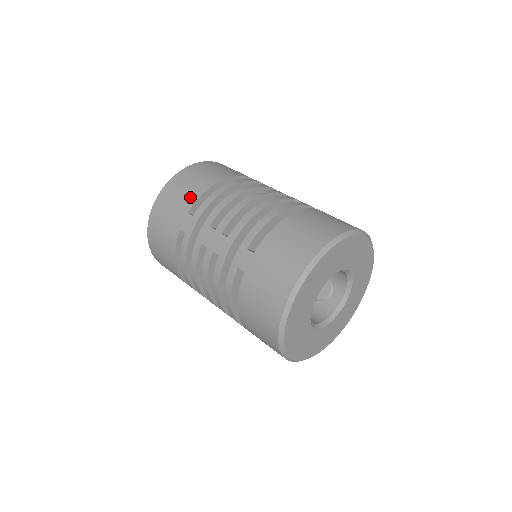
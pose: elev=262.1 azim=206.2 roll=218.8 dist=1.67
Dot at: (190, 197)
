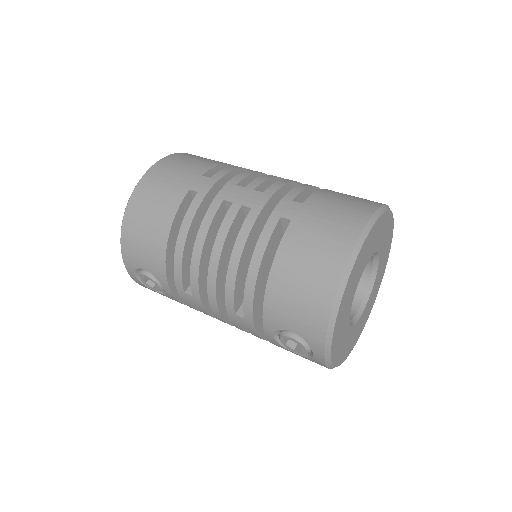
Dot at: (203, 165)
